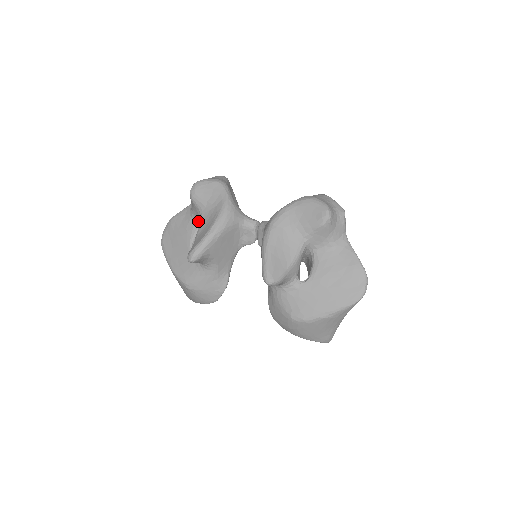
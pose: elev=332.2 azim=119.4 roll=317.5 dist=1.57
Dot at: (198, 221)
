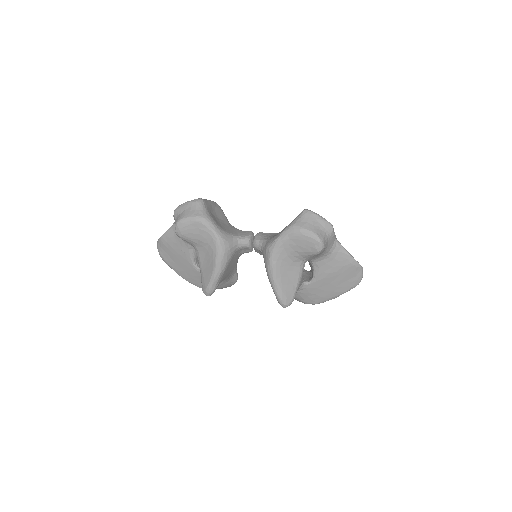
Dot at: occluded
